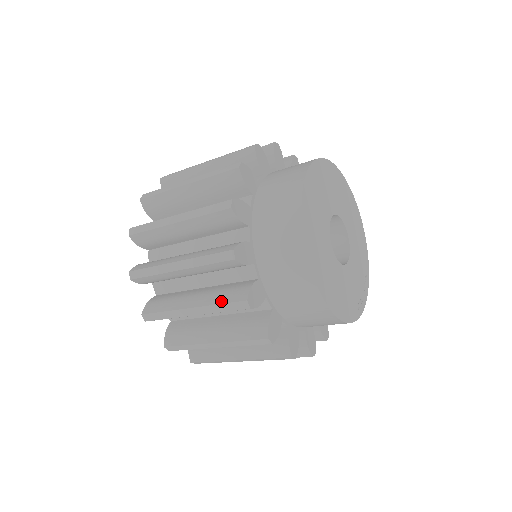
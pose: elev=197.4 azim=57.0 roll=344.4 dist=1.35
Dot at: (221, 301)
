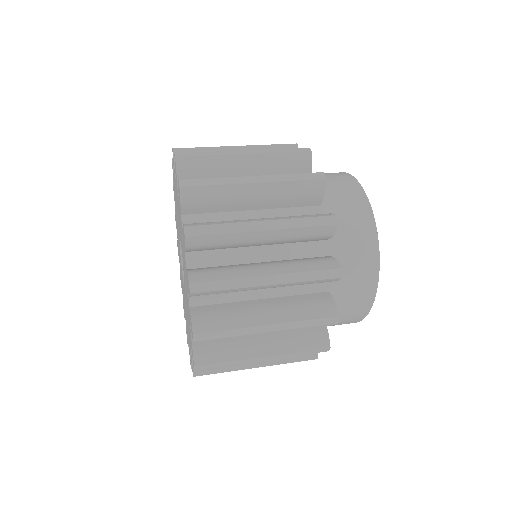
Dot at: (309, 269)
